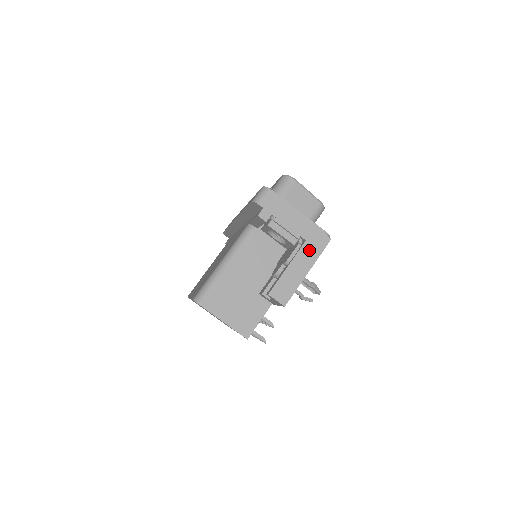
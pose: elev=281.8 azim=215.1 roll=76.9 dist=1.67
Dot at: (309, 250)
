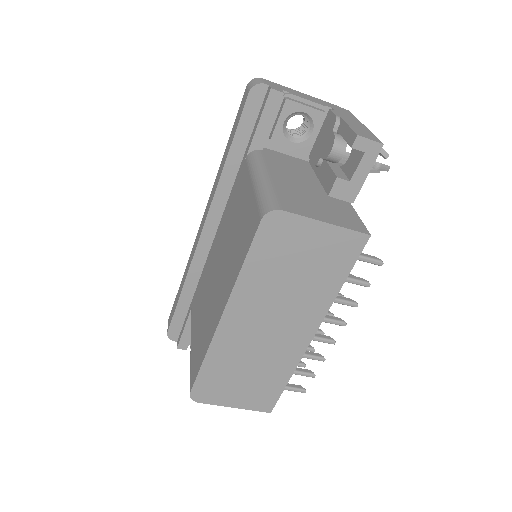
Dot at: (343, 114)
